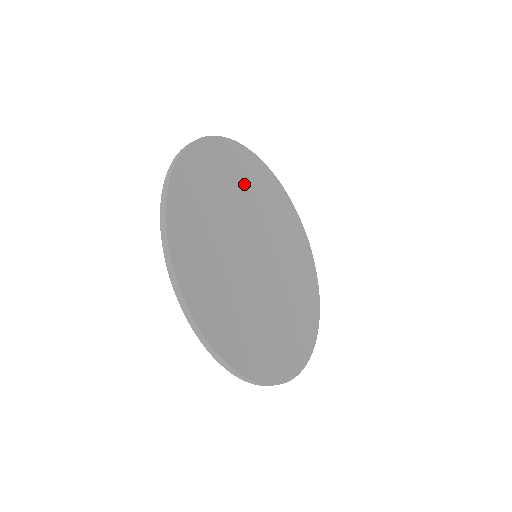
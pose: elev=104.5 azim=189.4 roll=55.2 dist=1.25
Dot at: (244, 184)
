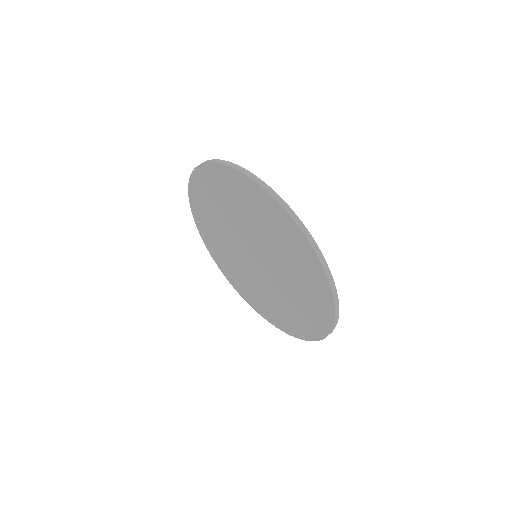
Dot at: occluded
